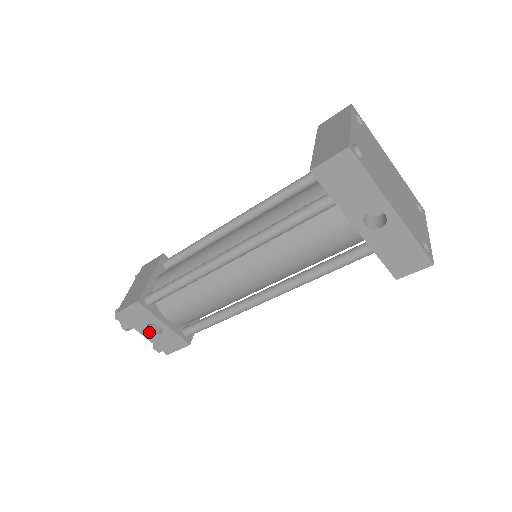
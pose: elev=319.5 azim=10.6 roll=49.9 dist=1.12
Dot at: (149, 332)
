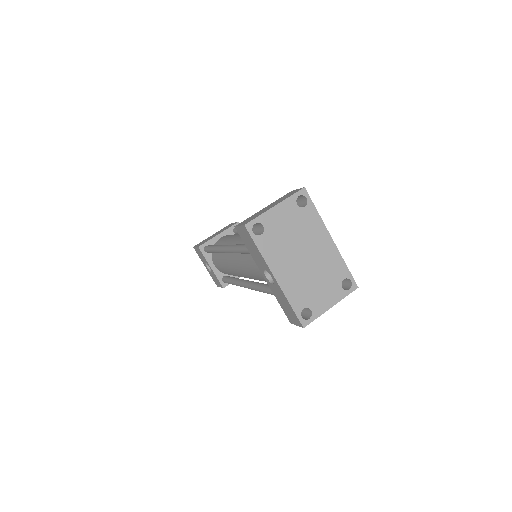
Dot at: (207, 267)
